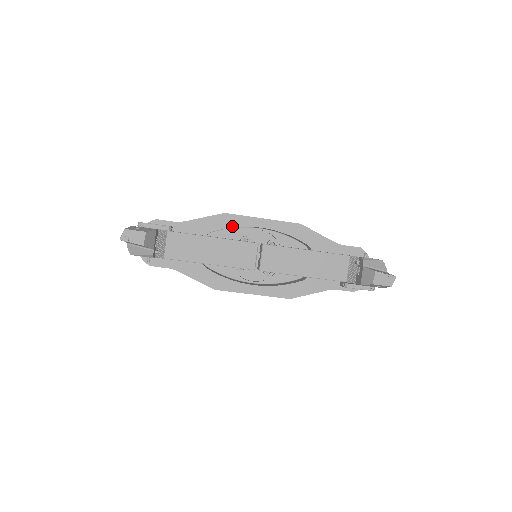
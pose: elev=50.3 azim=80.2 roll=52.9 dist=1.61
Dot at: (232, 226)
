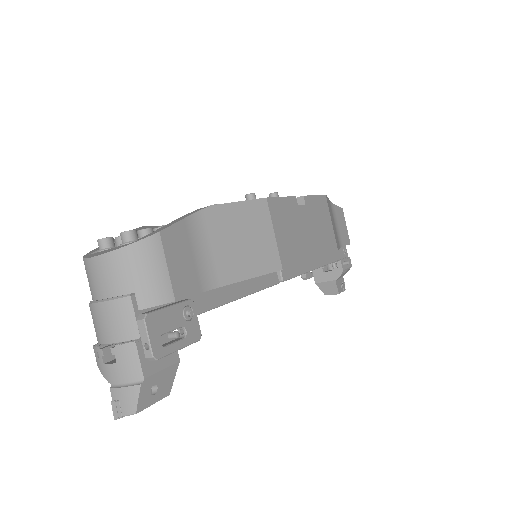
Dot at: occluded
